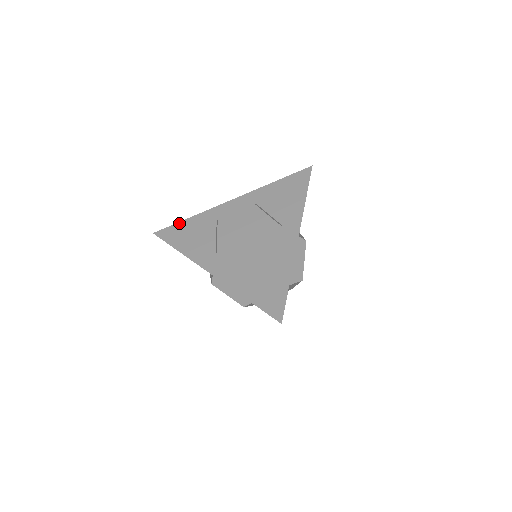
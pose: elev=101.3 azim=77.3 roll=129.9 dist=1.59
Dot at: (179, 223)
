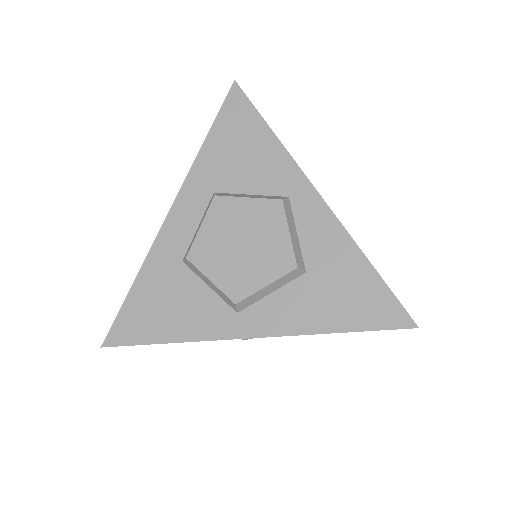
Dot at: (125, 303)
